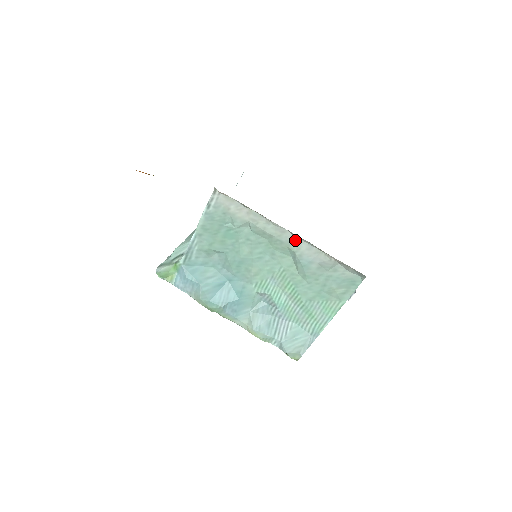
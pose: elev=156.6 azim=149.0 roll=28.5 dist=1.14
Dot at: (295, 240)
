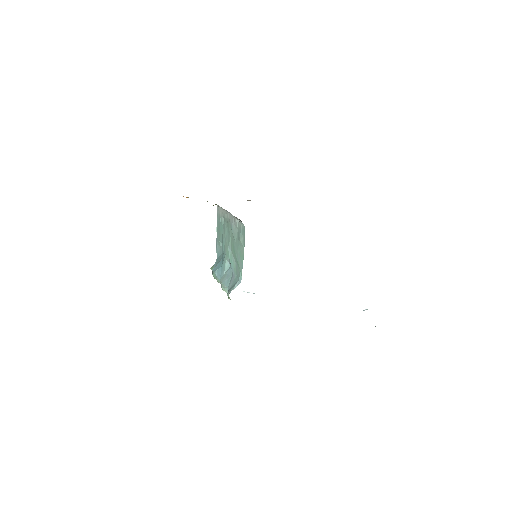
Dot at: (229, 215)
